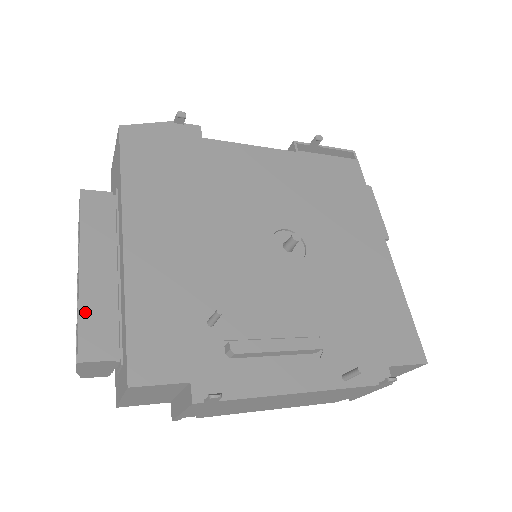
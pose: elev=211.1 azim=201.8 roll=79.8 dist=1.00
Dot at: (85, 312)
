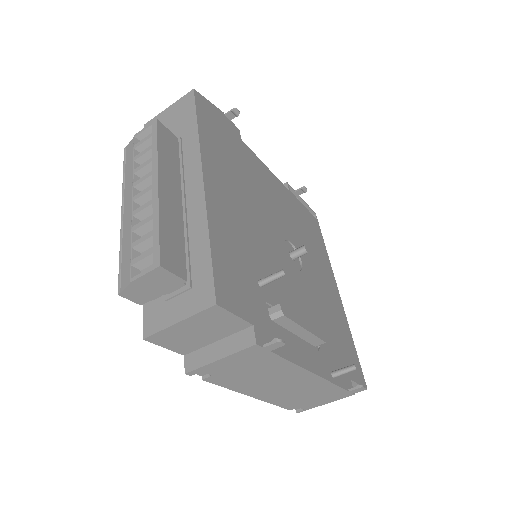
Dot at: (164, 224)
